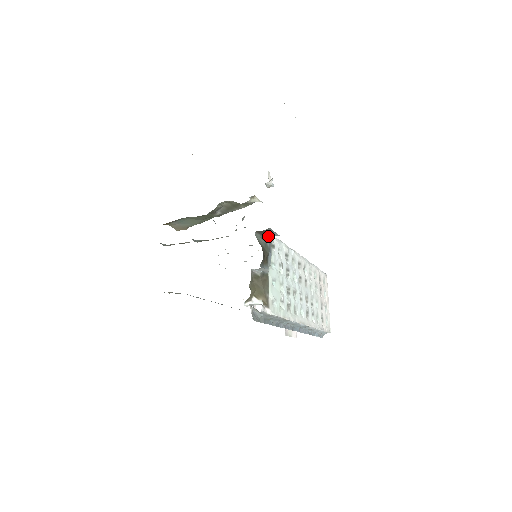
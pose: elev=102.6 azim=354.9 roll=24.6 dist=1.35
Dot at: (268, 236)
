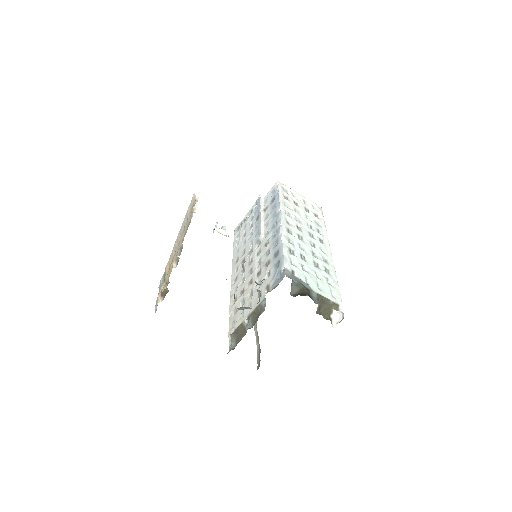
Dot at: (292, 281)
